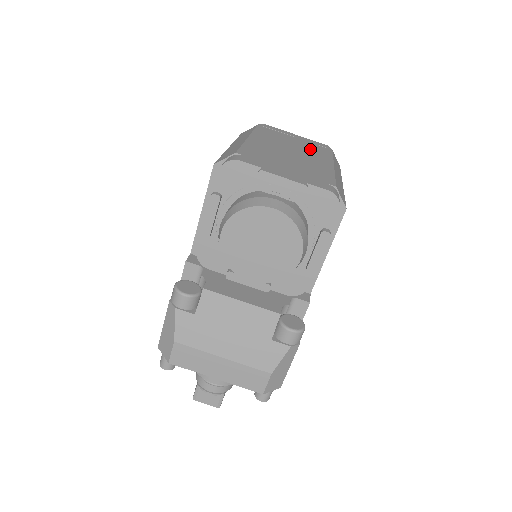
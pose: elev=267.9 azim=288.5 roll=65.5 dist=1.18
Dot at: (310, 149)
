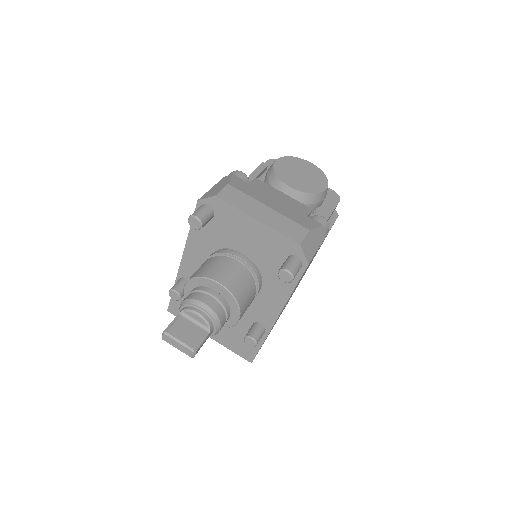
Dot at: occluded
